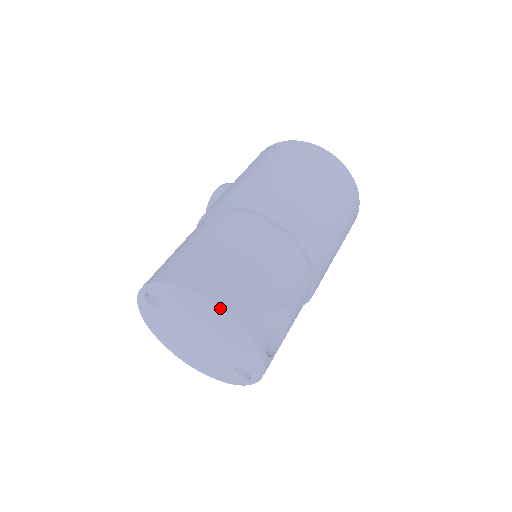
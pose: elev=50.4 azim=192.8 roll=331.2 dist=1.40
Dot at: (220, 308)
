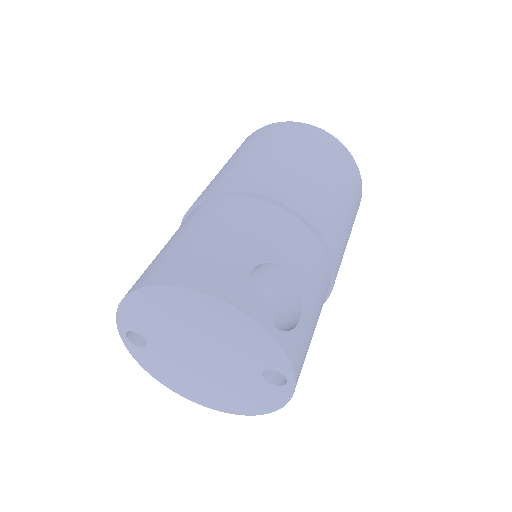
Dot at: (177, 287)
